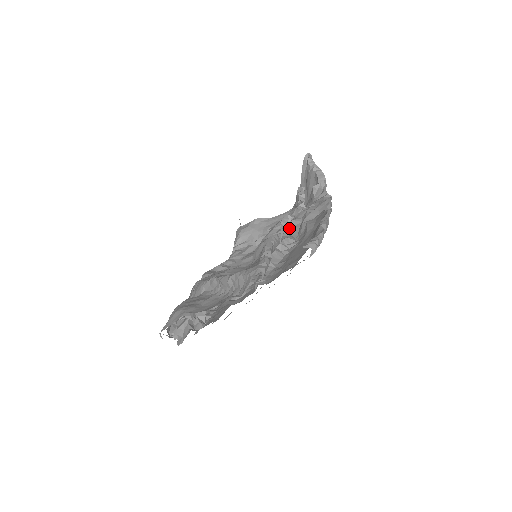
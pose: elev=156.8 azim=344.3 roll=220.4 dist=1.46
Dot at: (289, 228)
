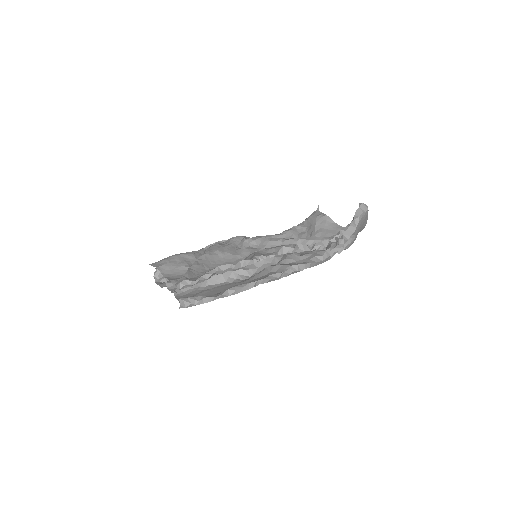
Dot at: (265, 261)
